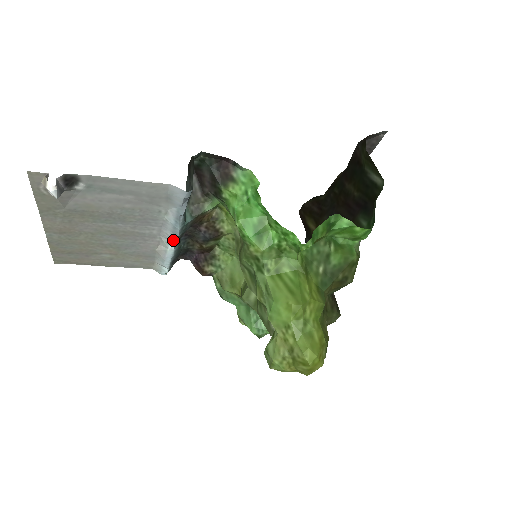
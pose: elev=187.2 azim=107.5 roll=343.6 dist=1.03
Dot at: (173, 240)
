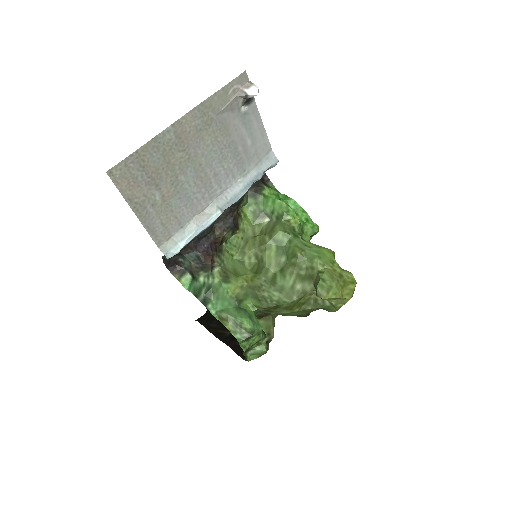
Dot at: (228, 205)
